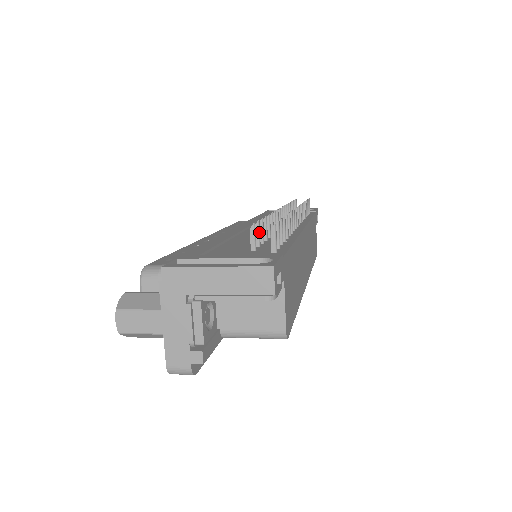
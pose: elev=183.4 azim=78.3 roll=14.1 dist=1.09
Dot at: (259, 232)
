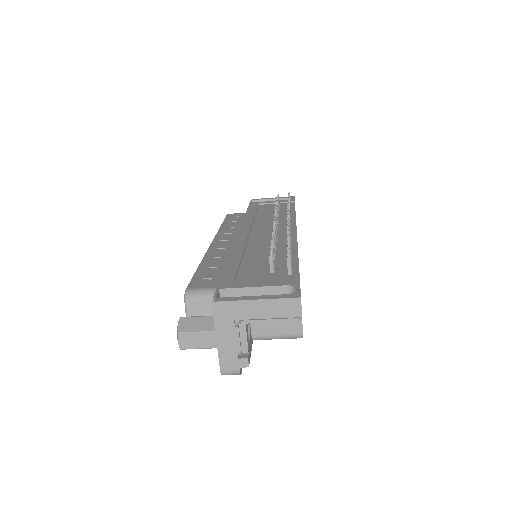
Dot at: (273, 255)
